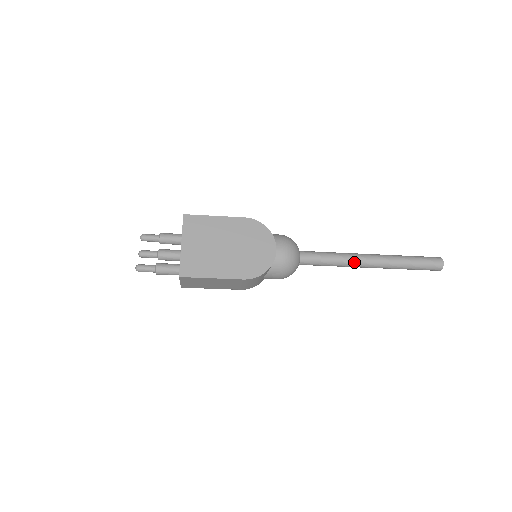
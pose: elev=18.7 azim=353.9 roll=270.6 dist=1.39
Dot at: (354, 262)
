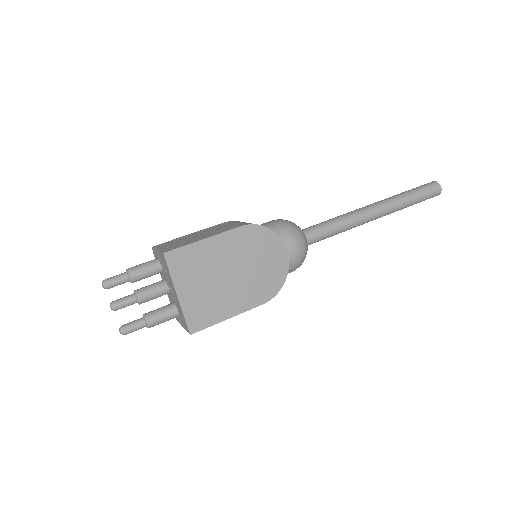
Dot at: (360, 223)
